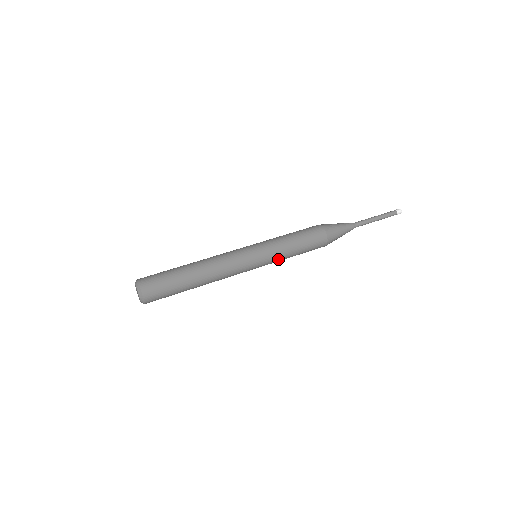
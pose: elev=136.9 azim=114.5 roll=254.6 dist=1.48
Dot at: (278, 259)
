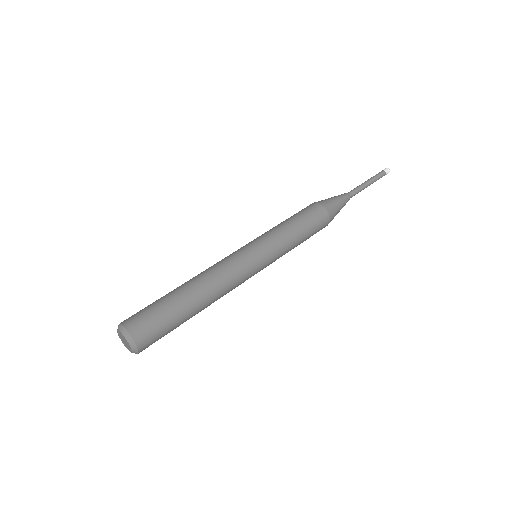
Dot at: (283, 254)
